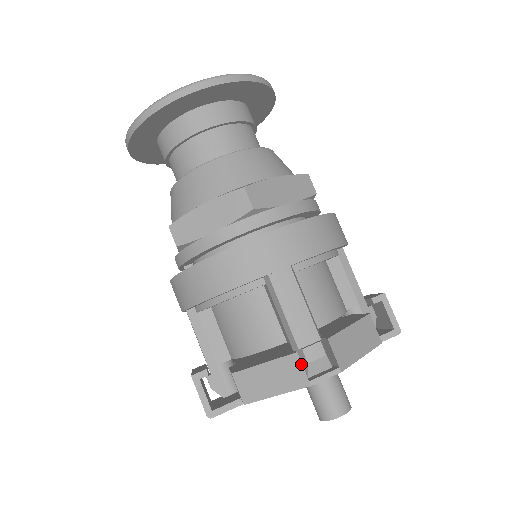
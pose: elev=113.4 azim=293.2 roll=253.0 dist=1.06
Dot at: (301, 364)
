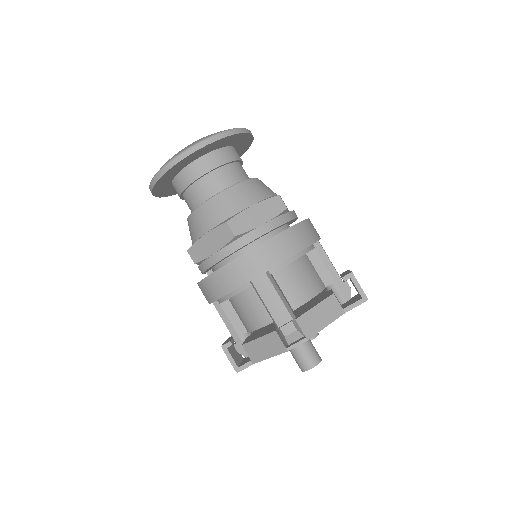
Dot at: (279, 338)
